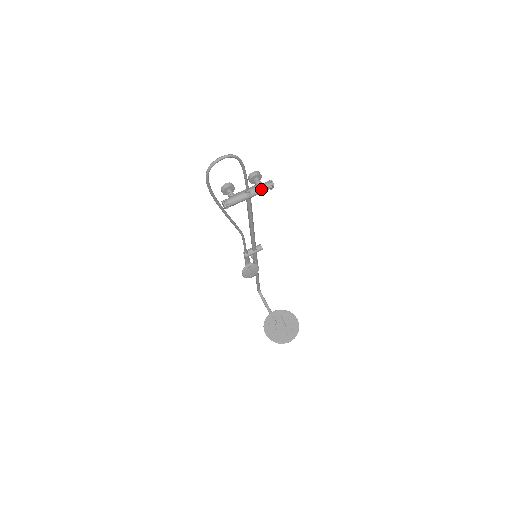
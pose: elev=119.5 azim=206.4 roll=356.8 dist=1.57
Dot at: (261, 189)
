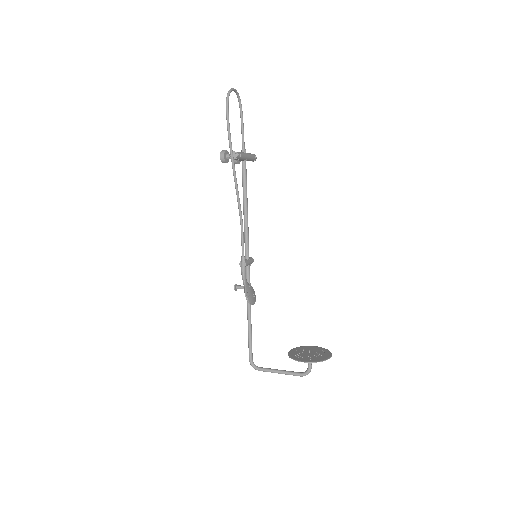
Dot at: (251, 154)
